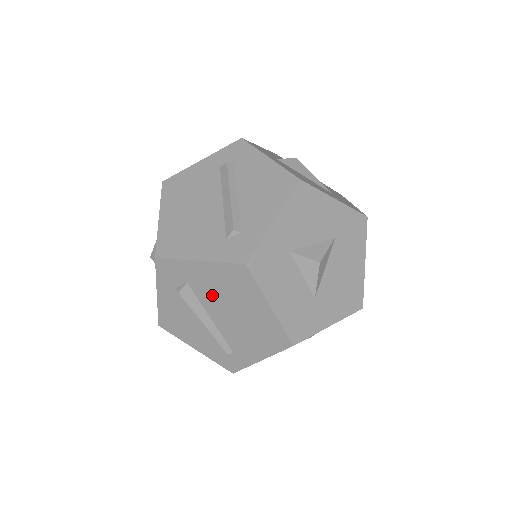
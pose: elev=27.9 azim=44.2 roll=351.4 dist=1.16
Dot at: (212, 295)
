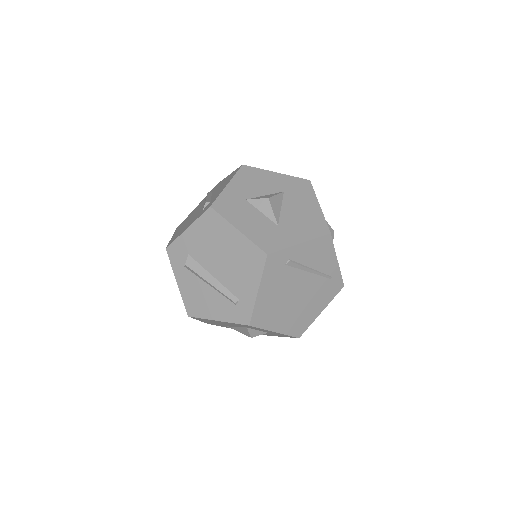
Dot at: (205, 252)
